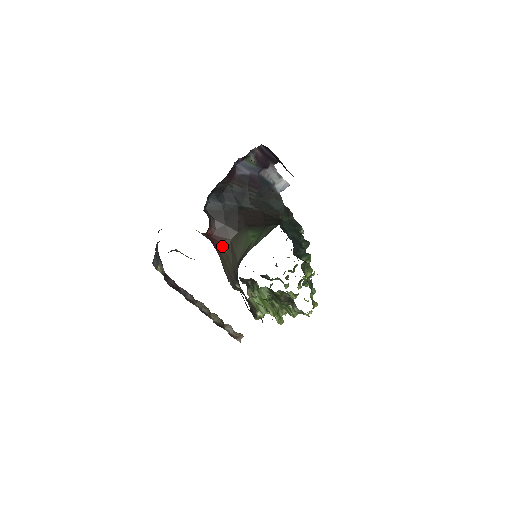
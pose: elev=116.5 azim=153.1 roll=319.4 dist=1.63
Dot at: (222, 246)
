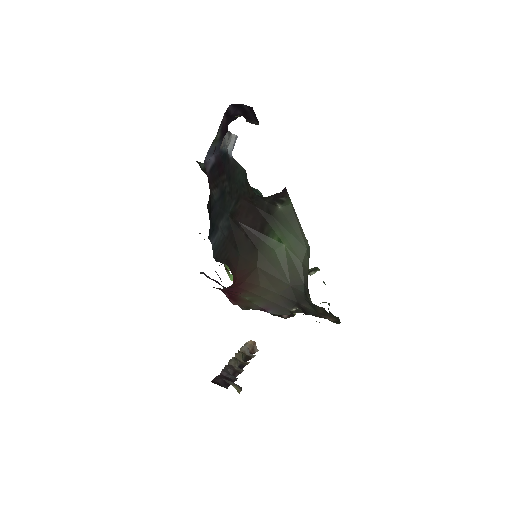
Dot at: (251, 283)
